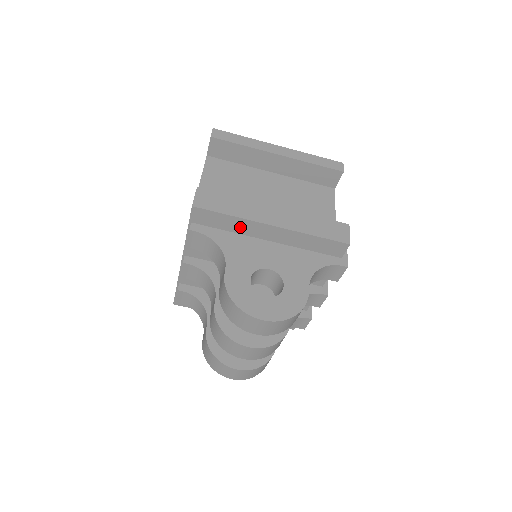
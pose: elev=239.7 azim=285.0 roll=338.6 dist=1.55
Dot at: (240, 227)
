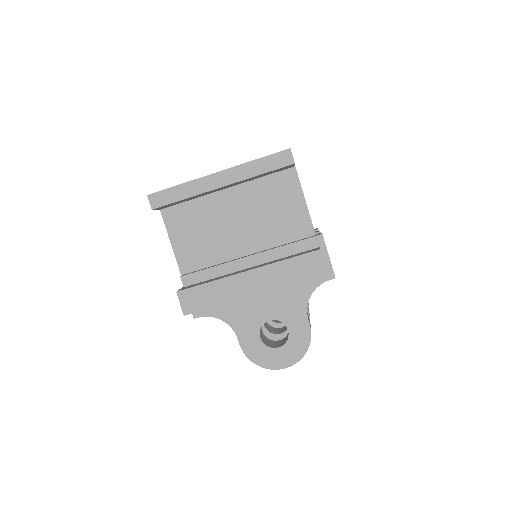
Dot at: occluded
